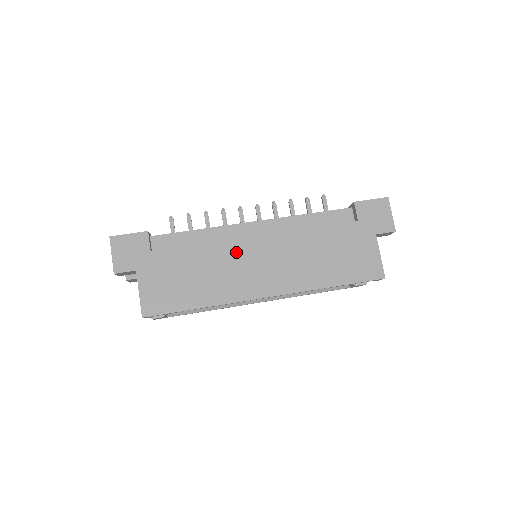
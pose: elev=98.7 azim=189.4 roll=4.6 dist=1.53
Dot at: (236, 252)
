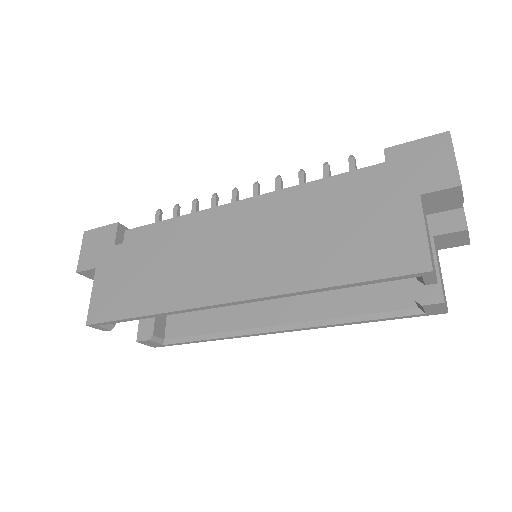
Dot at: (202, 240)
